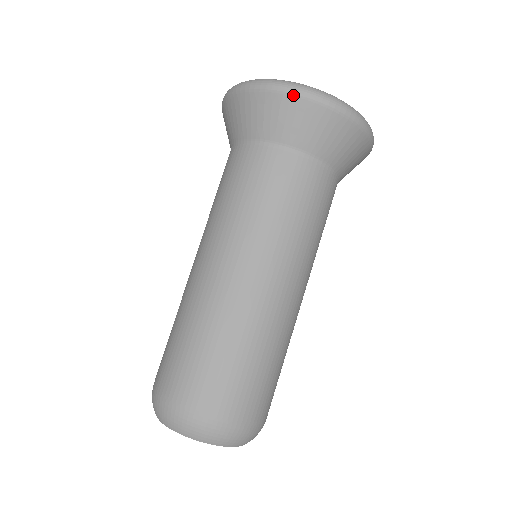
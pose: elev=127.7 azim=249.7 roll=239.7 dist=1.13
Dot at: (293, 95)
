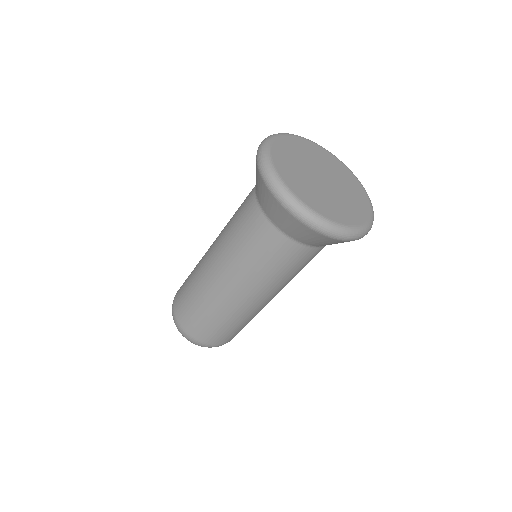
Dot at: (276, 199)
